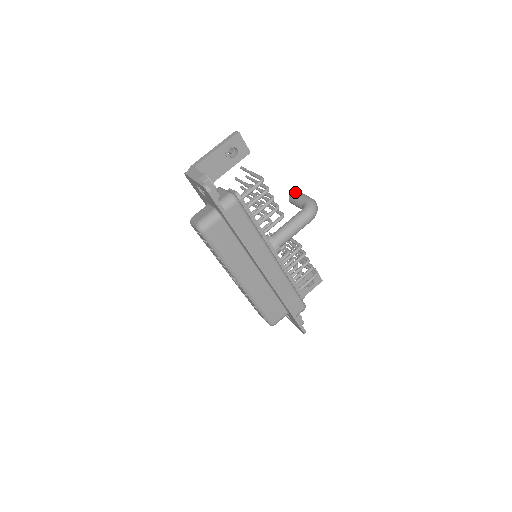
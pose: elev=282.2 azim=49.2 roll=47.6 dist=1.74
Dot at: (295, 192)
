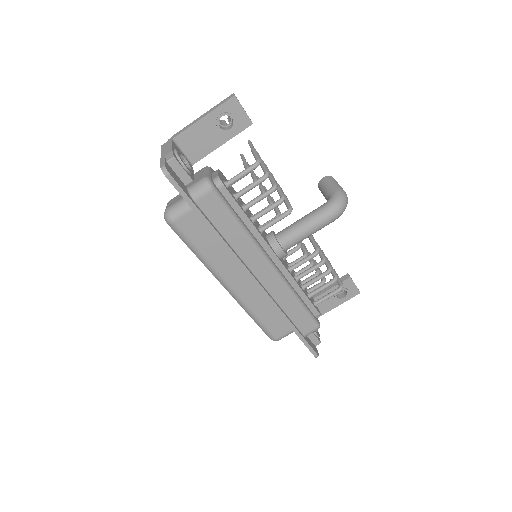
Dot at: (326, 178)
